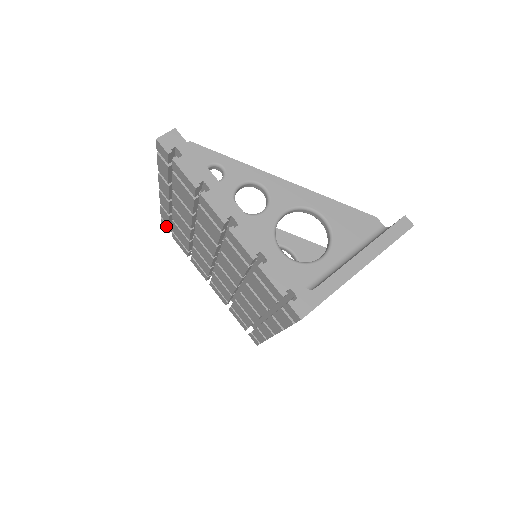
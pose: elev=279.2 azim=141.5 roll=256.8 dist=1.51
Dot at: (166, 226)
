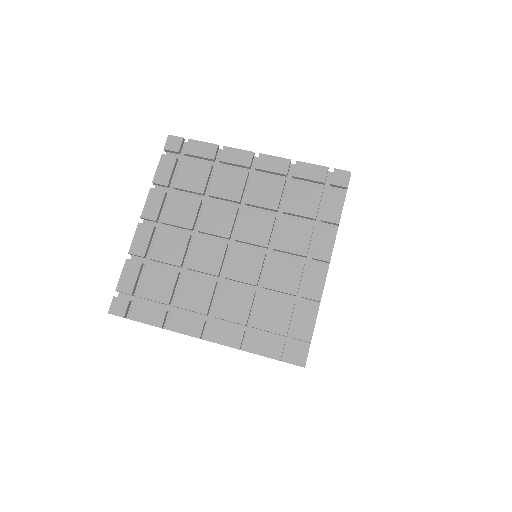
Dot at: (122, 304)
